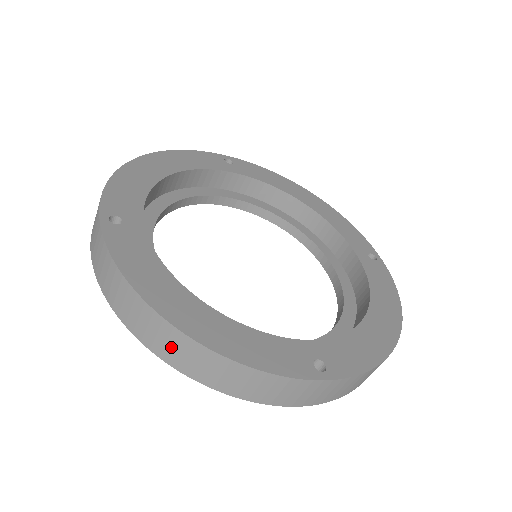
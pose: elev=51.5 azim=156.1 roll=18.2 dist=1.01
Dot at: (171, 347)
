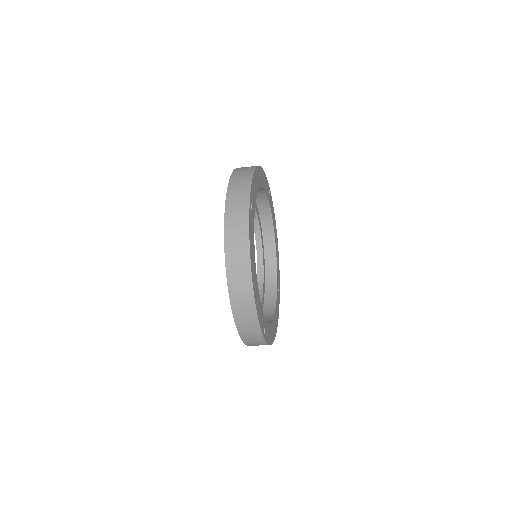
Dot at: occluded
